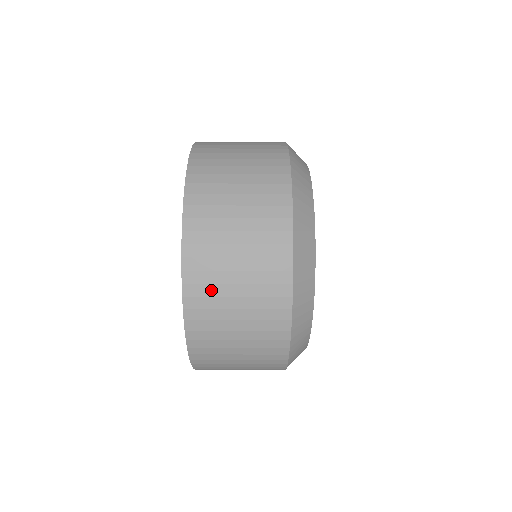
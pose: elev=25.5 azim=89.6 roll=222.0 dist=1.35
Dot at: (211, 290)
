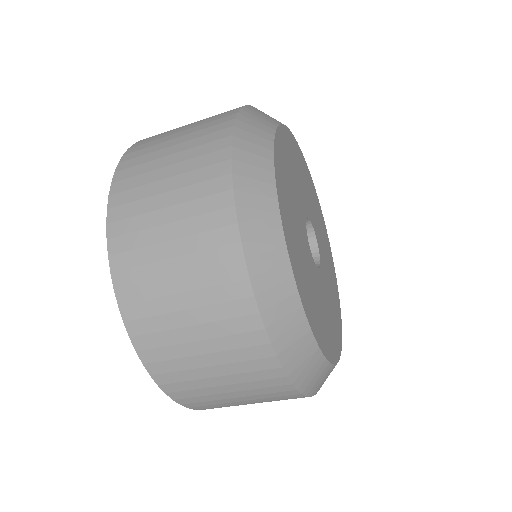
Dot at: (145, 158)
